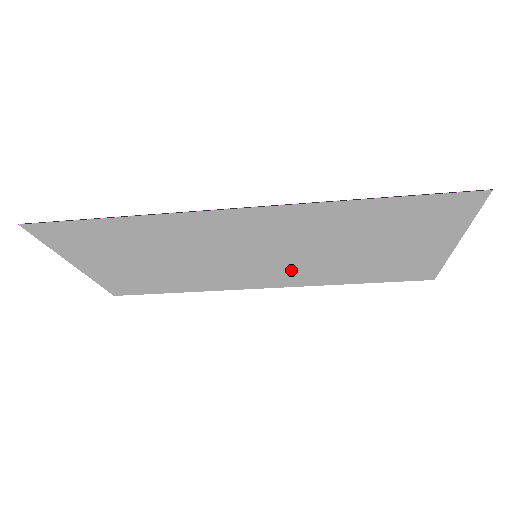
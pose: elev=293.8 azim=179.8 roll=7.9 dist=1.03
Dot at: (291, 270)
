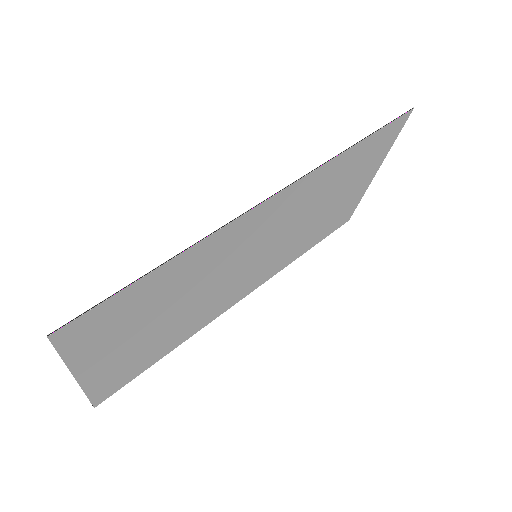
Dot at: (271, 261)
